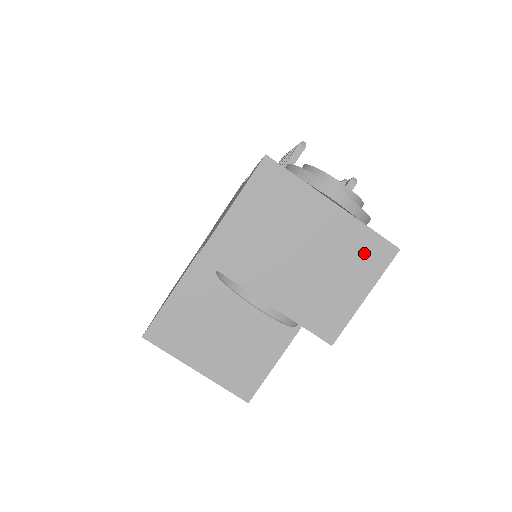
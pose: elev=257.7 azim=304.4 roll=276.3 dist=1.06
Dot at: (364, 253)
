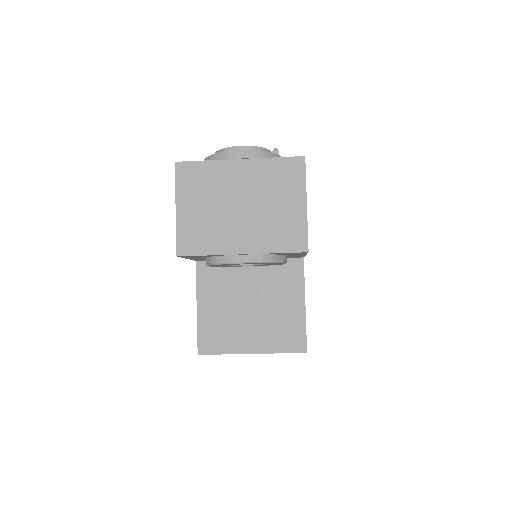
Dot at: (283, 176)
